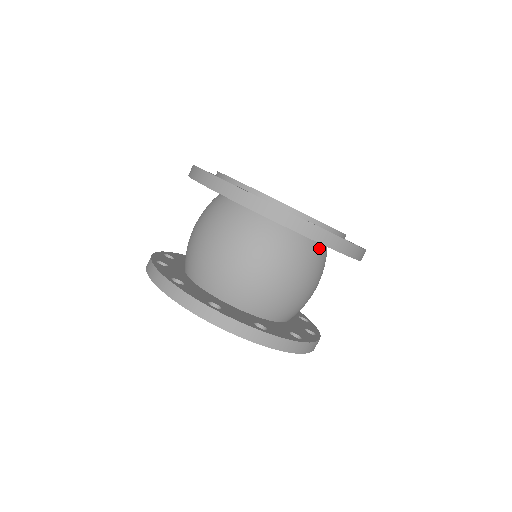
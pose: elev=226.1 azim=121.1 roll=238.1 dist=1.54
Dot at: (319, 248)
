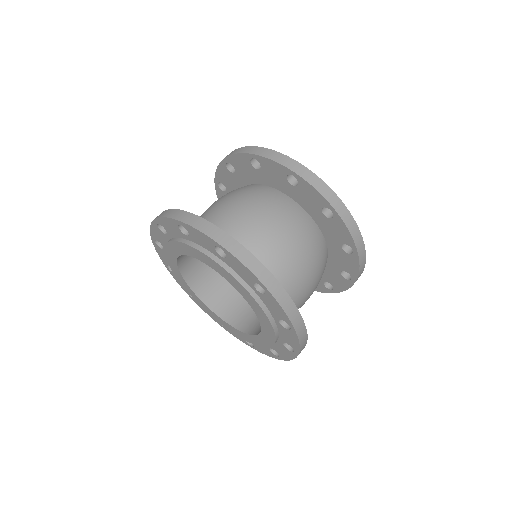
Dot at: (325, 249)
